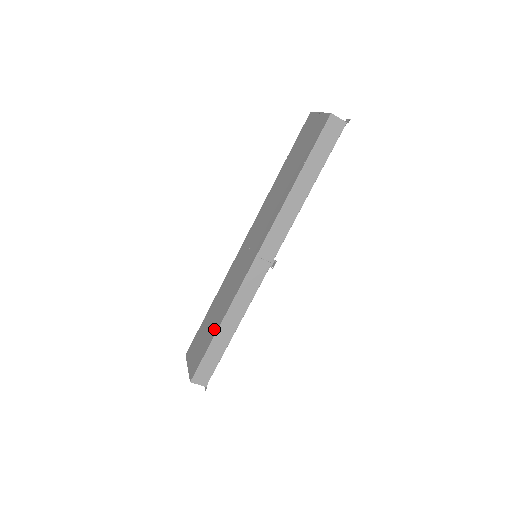
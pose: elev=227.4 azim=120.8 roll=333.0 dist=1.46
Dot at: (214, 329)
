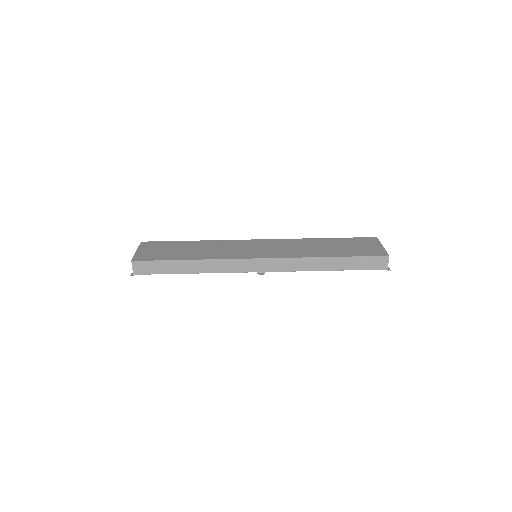
Dot at: (185, 256)
